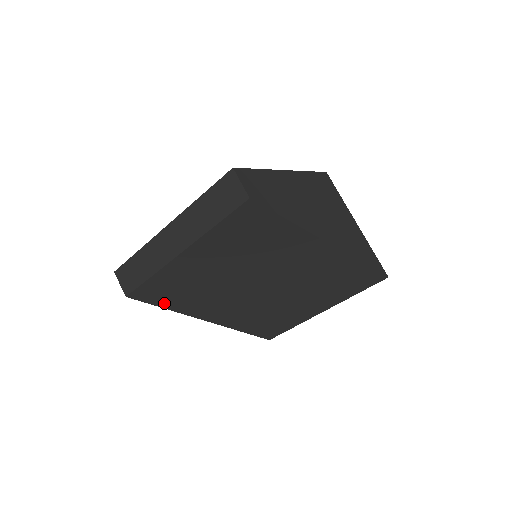
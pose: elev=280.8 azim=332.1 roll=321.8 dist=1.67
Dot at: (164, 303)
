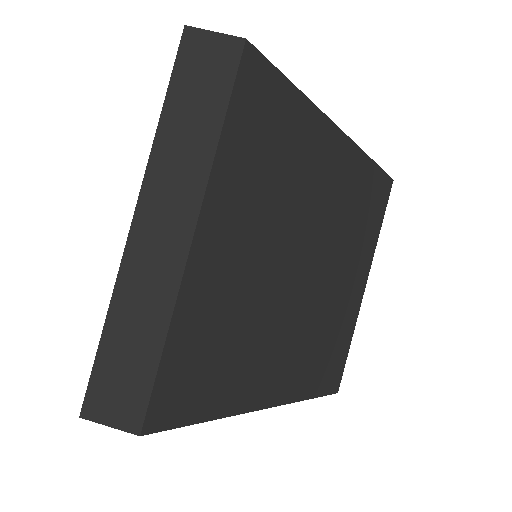
Dot at: (204, 406)
